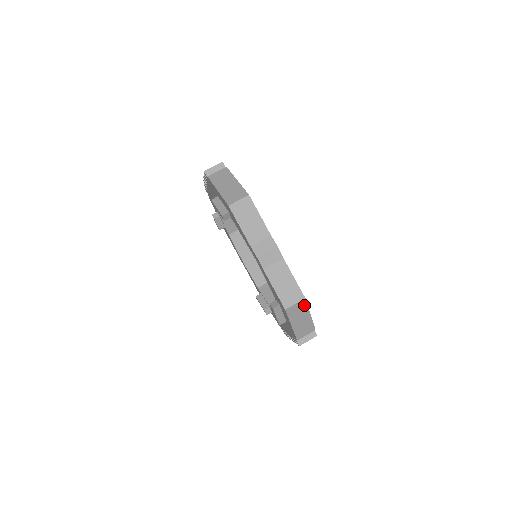
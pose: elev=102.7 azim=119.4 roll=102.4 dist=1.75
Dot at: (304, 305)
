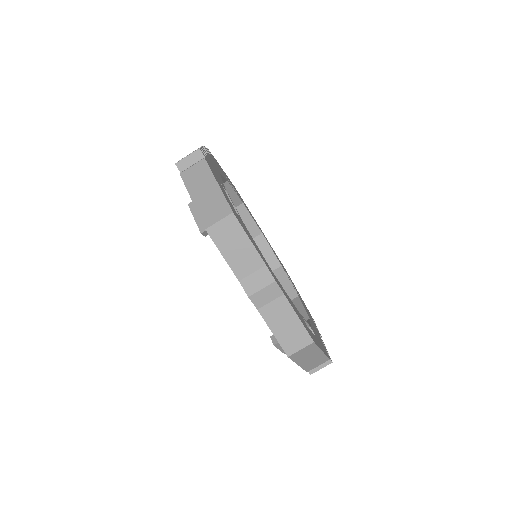
Dot at: (313, 347)
